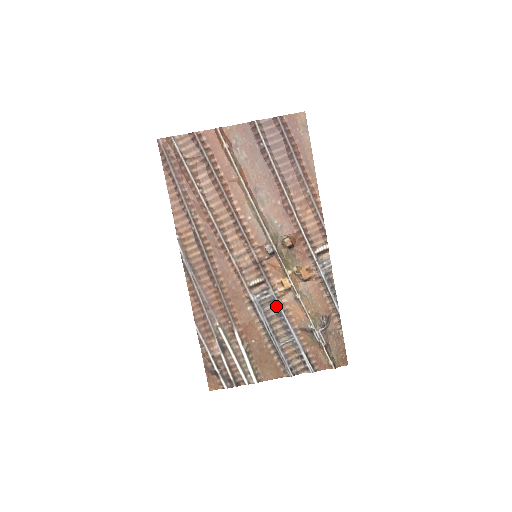
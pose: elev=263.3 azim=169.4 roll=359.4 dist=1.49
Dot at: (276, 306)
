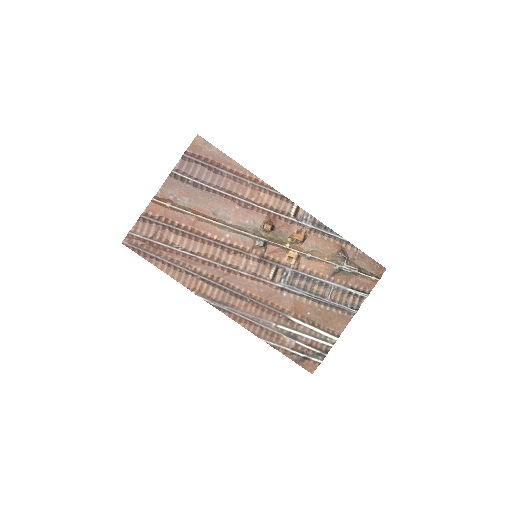
Dot at: (301, 276)
